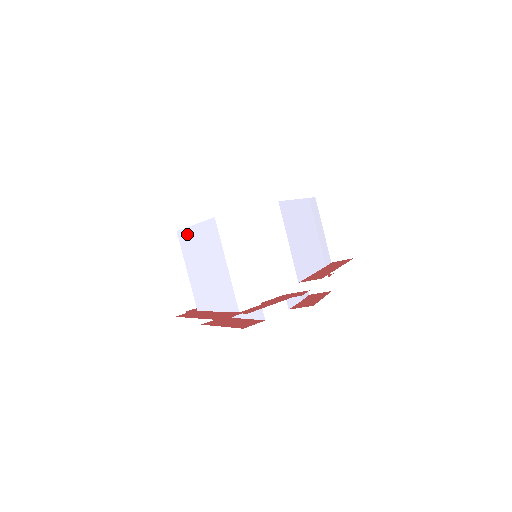
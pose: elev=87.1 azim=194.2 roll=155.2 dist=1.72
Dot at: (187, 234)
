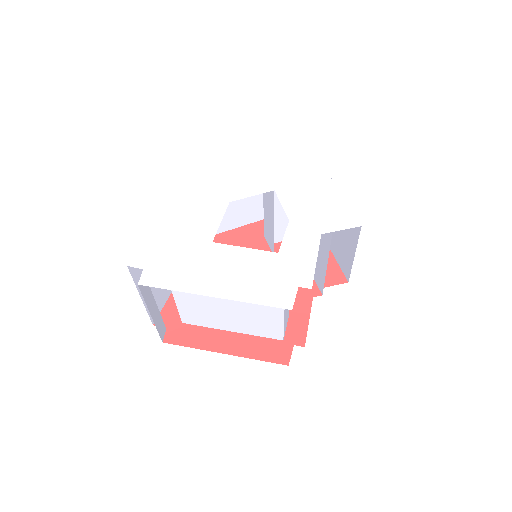
Dot at: occluded
